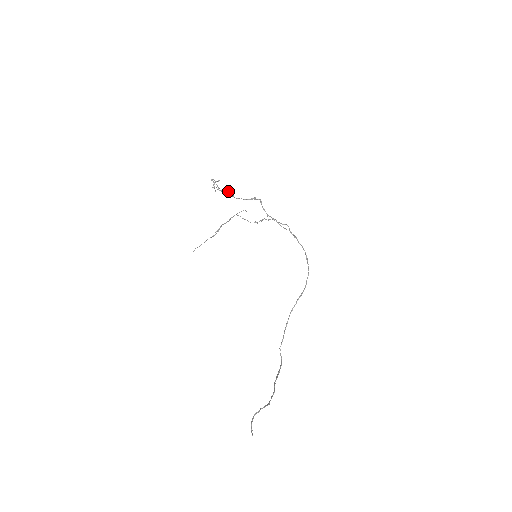
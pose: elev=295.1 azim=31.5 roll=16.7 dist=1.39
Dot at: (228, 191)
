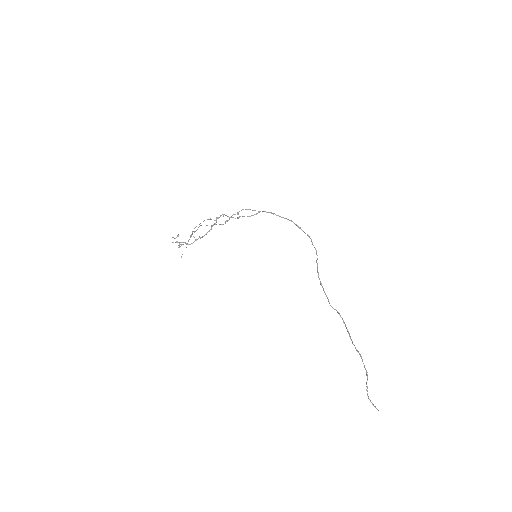
Dot at: (196, 240)
